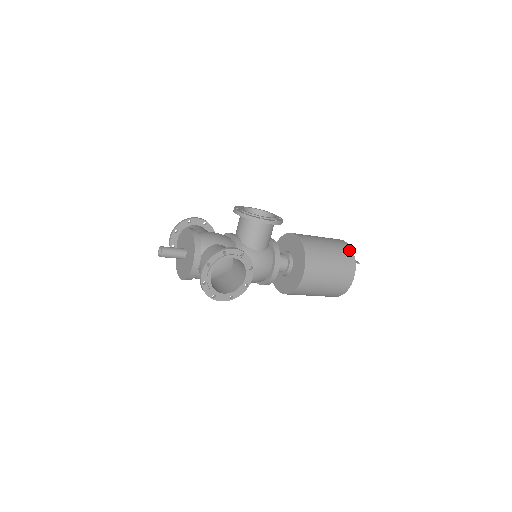
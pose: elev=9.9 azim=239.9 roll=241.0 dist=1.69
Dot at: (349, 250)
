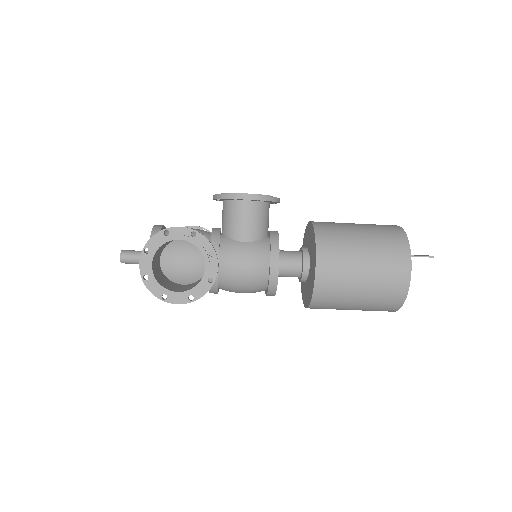
Dot at: (399, 232)
